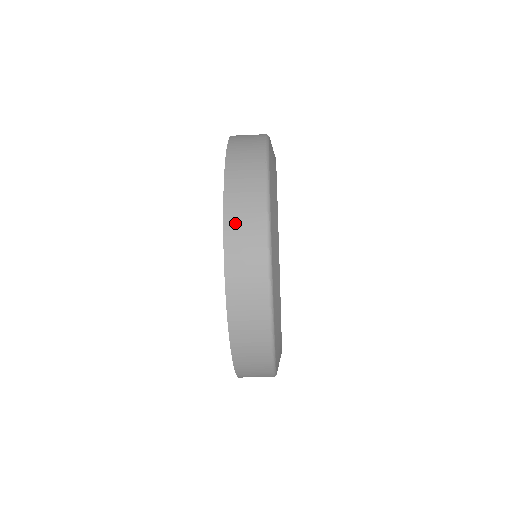
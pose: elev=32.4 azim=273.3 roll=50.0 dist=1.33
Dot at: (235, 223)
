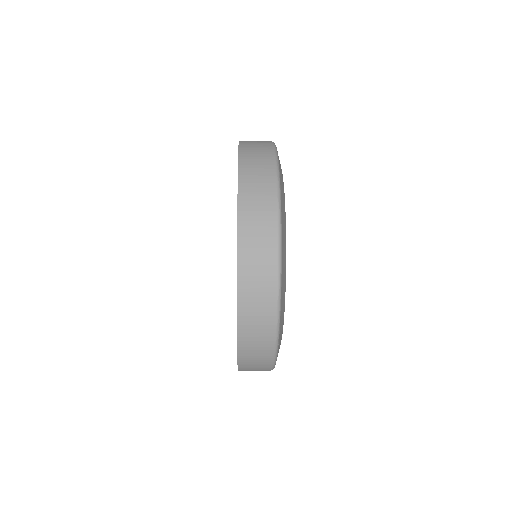
Dot at: (248, 182)
